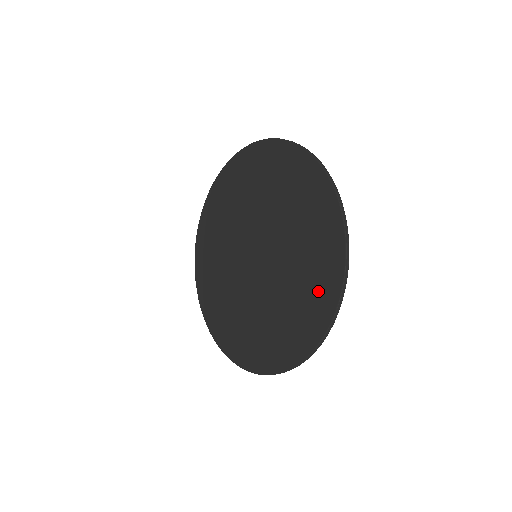
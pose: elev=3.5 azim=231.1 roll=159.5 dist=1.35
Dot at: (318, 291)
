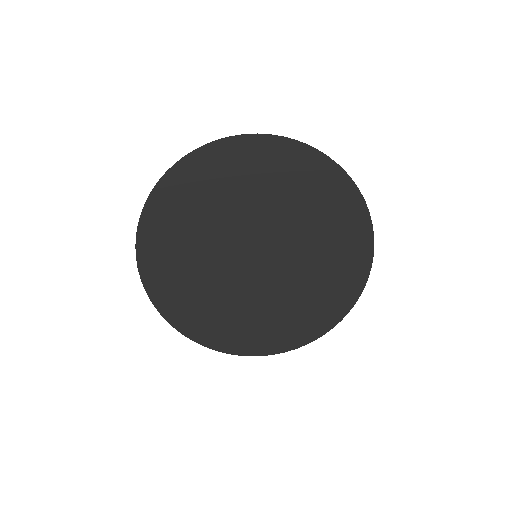
Dot at: (310, 321)
